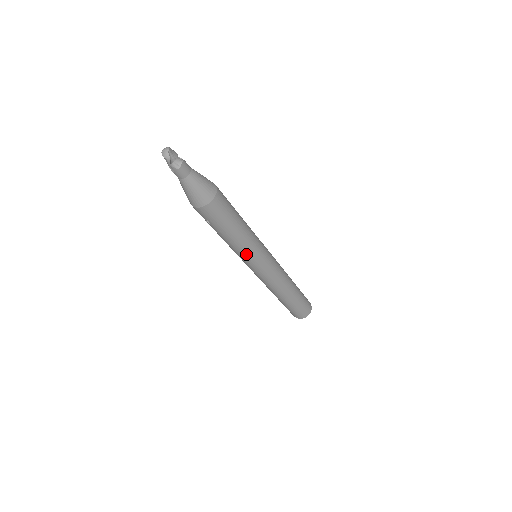
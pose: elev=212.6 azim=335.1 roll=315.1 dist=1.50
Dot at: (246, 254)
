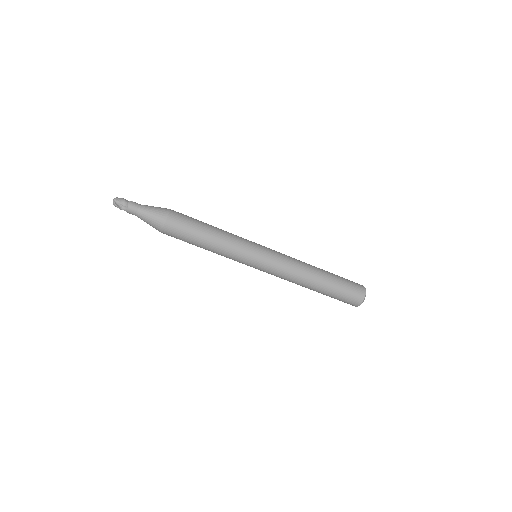
Dot at: (234, 256)
